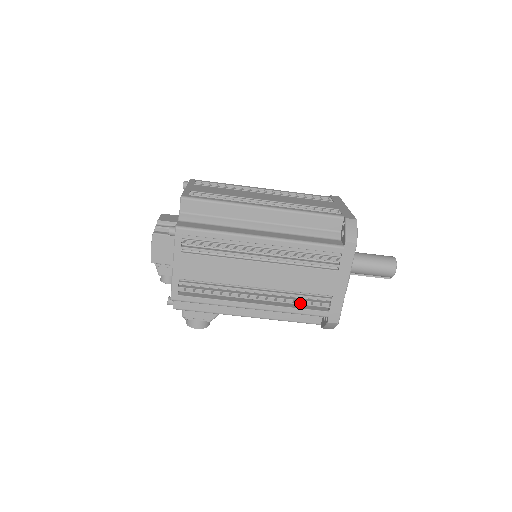
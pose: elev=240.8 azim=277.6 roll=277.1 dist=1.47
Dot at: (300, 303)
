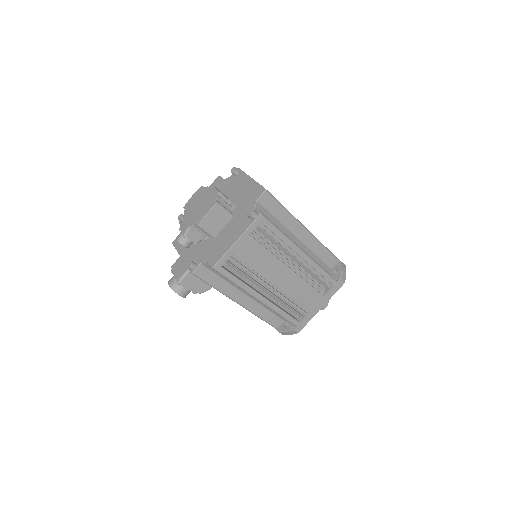
Dot at: (289, 309)
